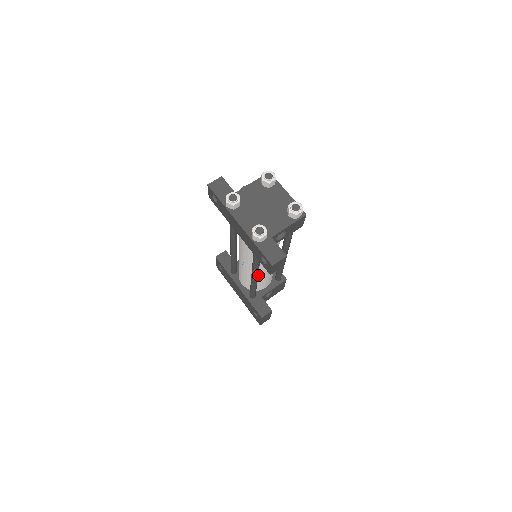
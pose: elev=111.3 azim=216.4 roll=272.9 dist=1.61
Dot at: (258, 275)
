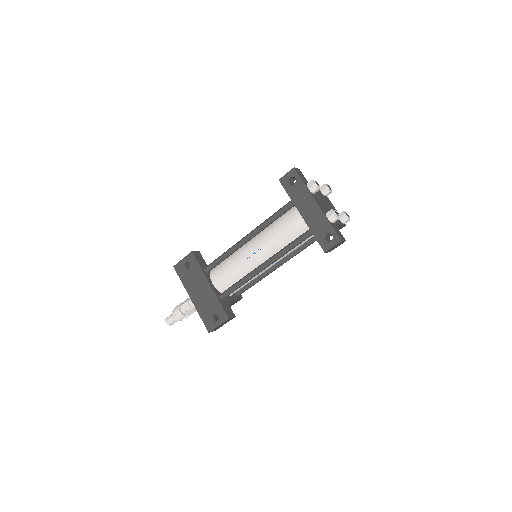
Dot at: occluded
